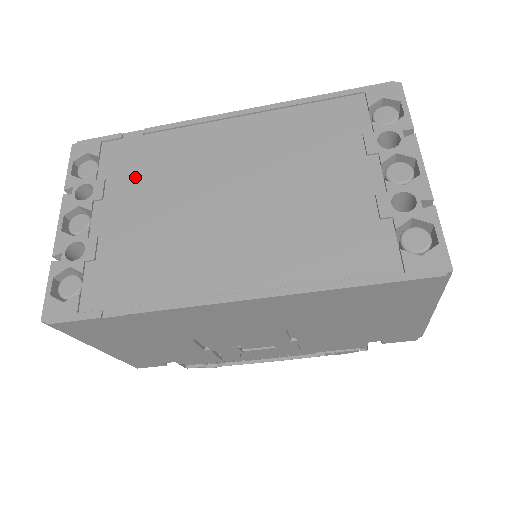
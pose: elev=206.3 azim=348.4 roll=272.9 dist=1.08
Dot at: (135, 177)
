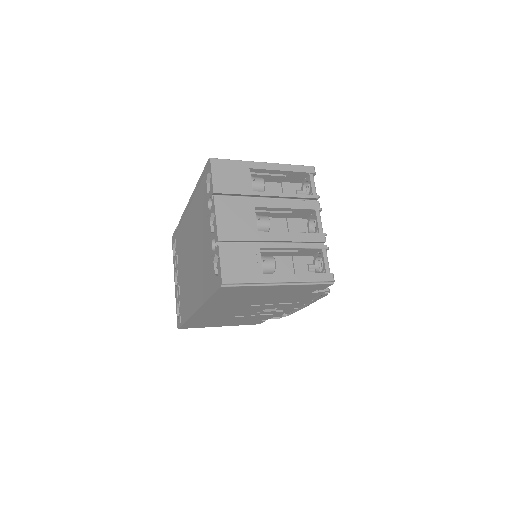
Dot at: (180, 252)
